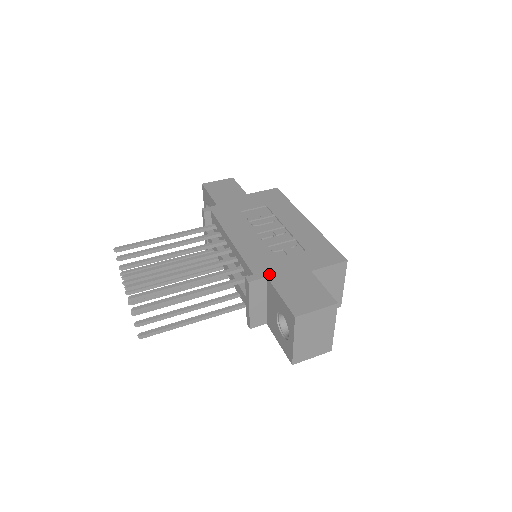
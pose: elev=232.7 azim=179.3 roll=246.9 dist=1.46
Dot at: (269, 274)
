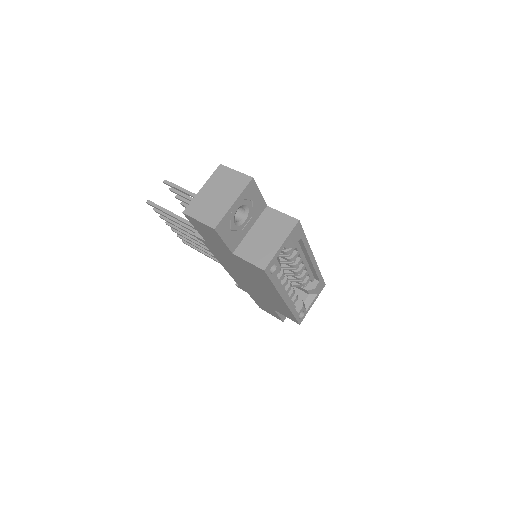
Dot at: occluded
